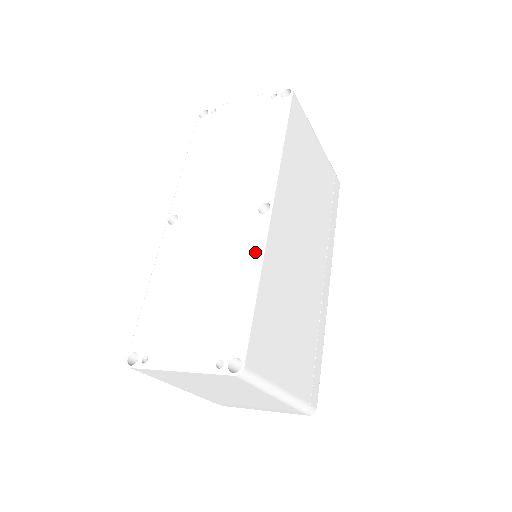
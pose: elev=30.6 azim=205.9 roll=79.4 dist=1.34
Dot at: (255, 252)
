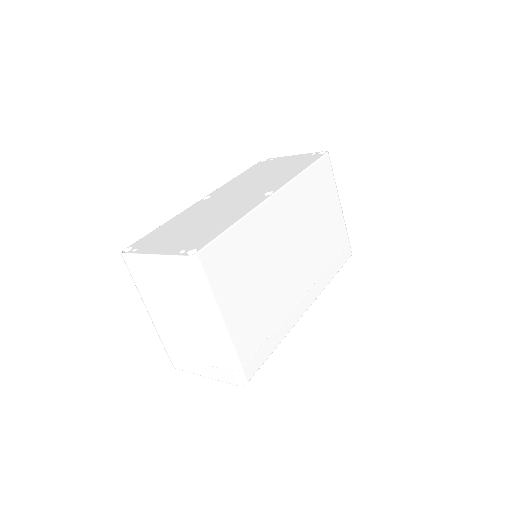
Dot at: (247, 209)
